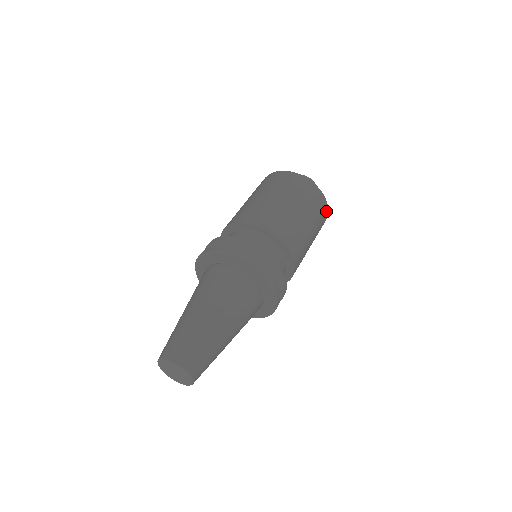
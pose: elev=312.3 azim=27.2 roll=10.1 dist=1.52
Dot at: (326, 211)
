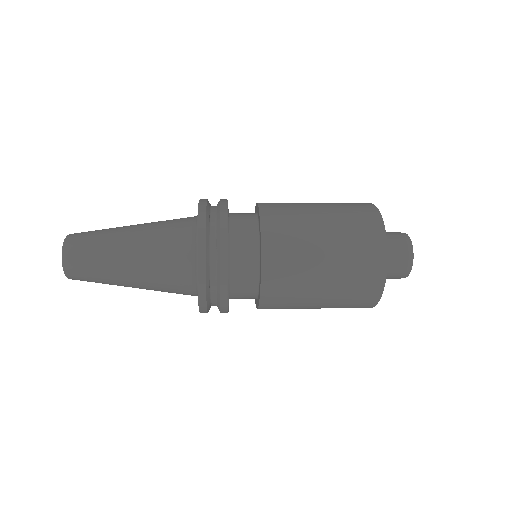
Dot at: (381, 261)
